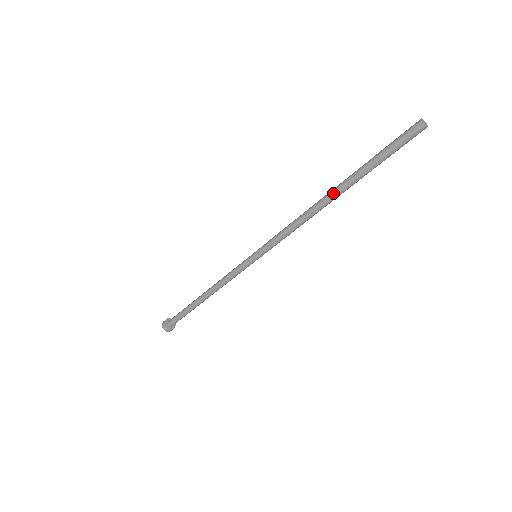
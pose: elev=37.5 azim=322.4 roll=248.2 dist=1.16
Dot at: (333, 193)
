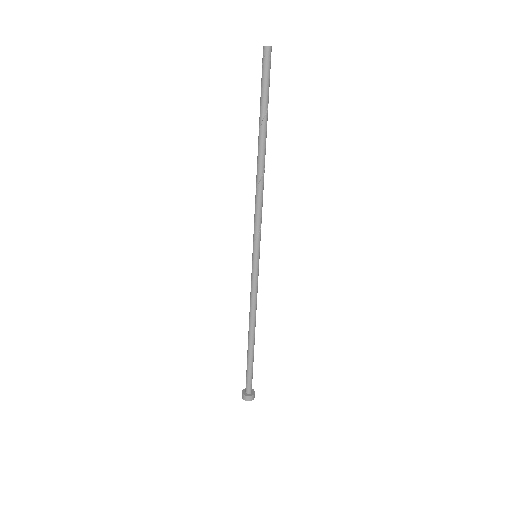
Dot at: (260, 149)
